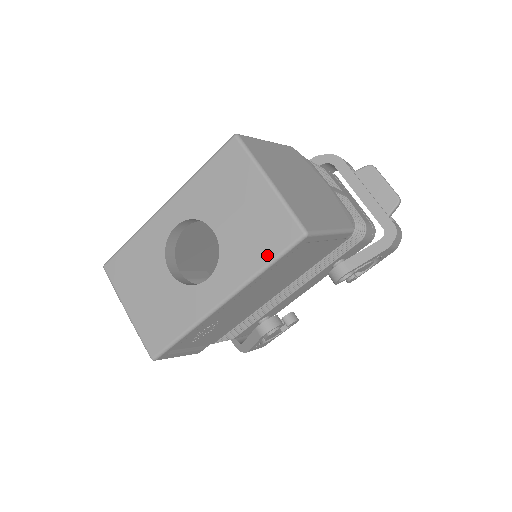
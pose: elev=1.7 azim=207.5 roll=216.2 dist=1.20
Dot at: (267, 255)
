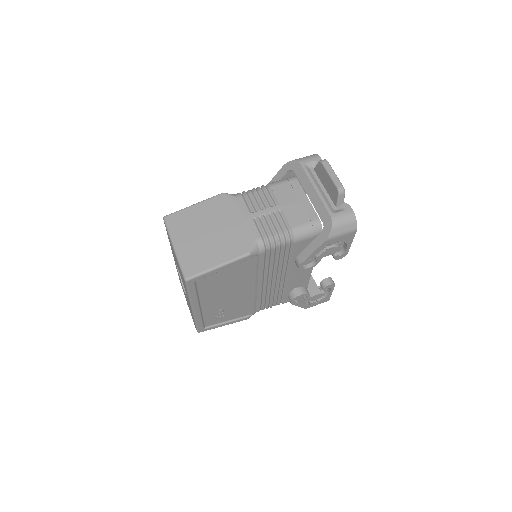
Dot at: (186, 289)
